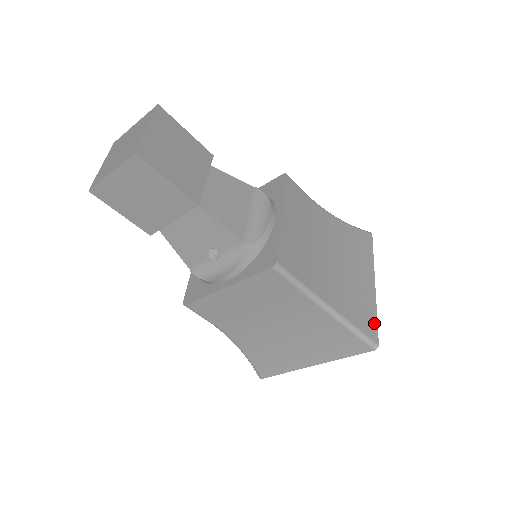
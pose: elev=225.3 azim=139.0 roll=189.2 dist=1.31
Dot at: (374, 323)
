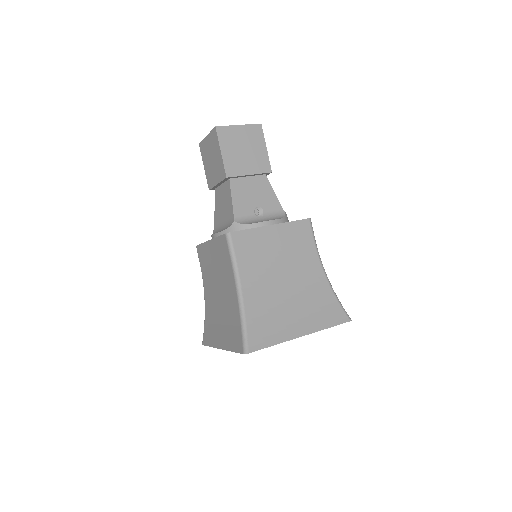
Dot at: occluded
